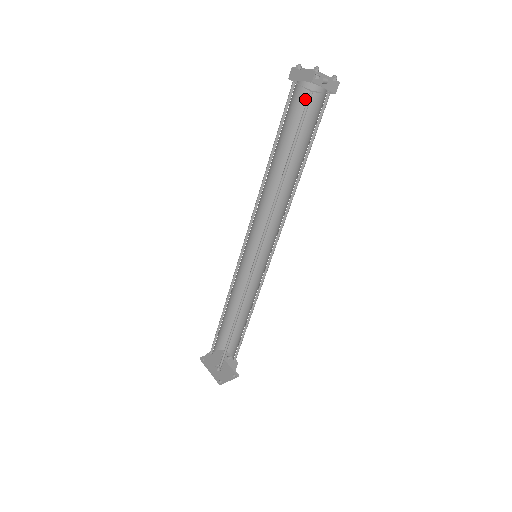
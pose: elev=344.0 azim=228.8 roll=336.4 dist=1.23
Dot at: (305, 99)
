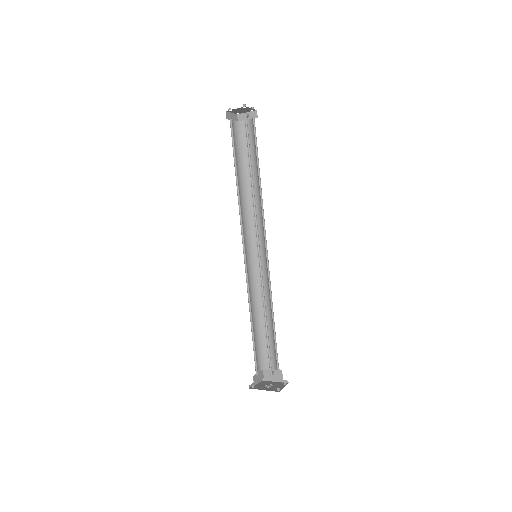
Dot at: (239, 132)
